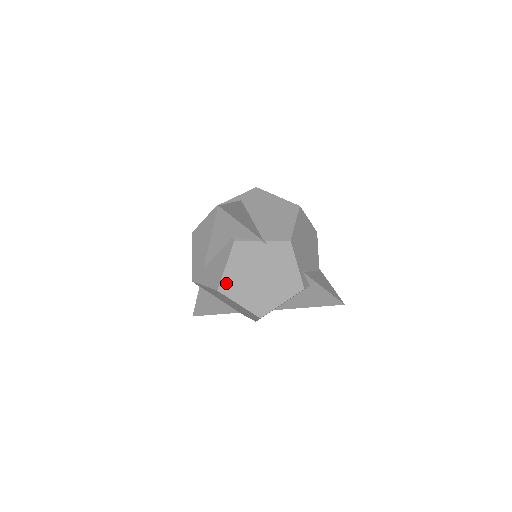
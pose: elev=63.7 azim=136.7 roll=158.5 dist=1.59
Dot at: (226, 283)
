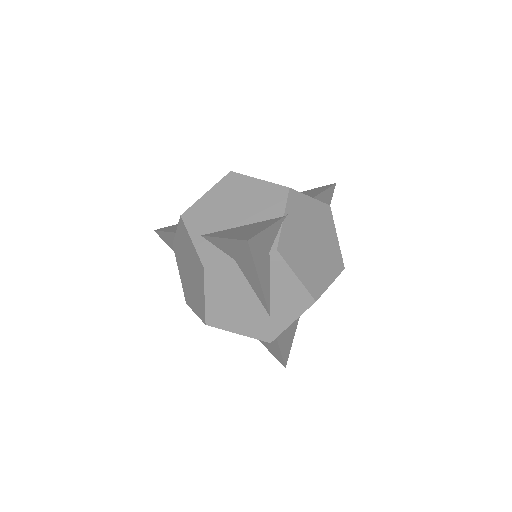
Dot at: (311, 287)
